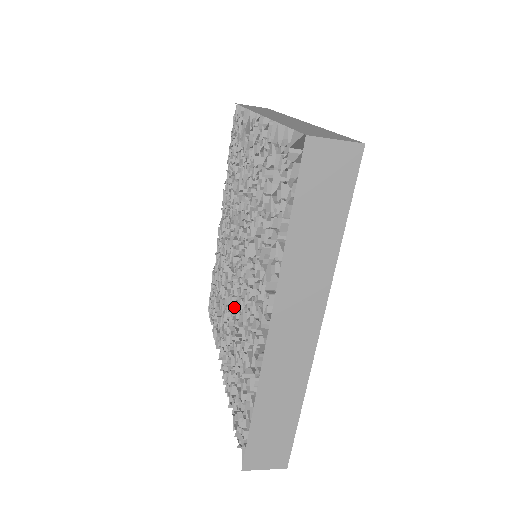
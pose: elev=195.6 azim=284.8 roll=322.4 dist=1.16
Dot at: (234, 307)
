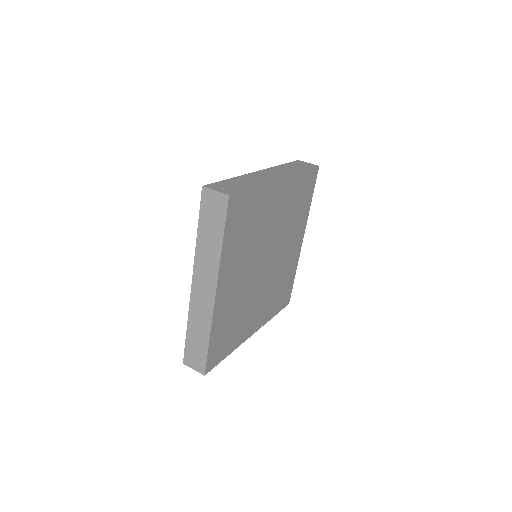
Dot at: occluded
